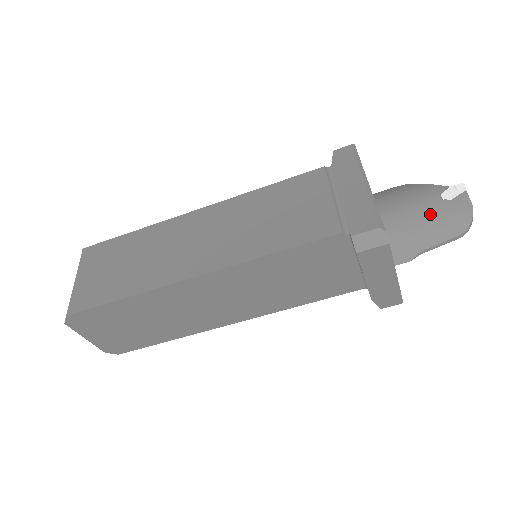
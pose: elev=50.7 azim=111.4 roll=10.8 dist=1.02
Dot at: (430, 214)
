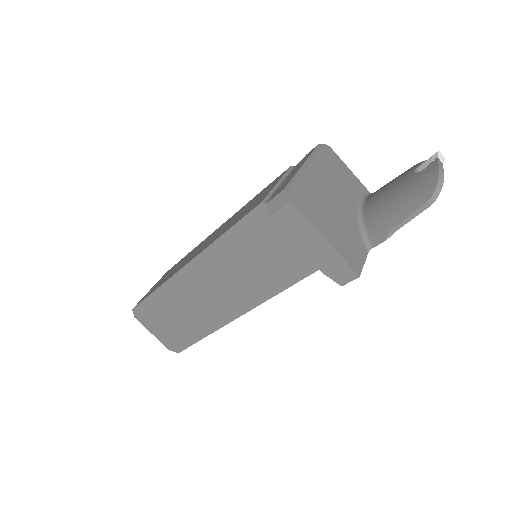
Dot at: (402, 189)
